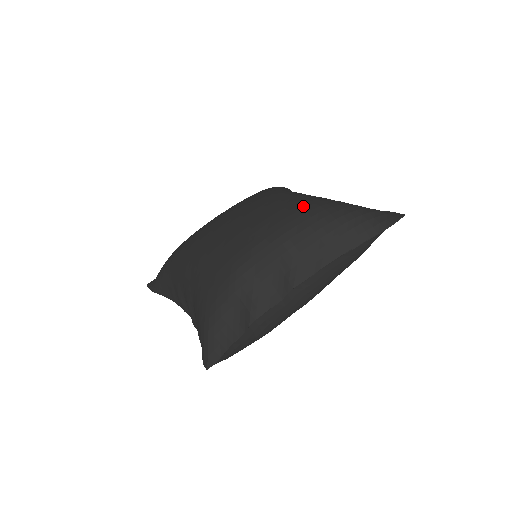
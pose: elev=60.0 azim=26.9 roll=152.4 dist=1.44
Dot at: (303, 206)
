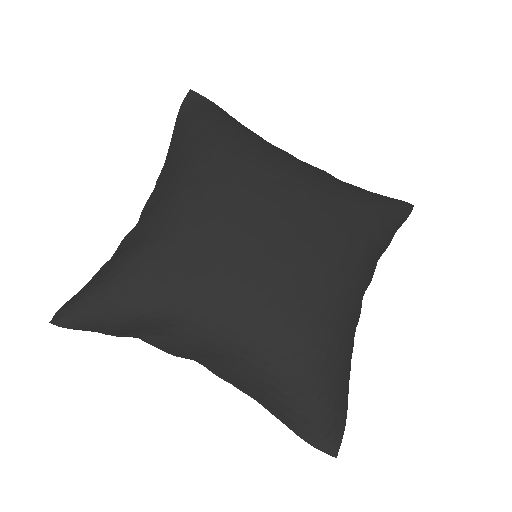
Dot at: (308, 337)
